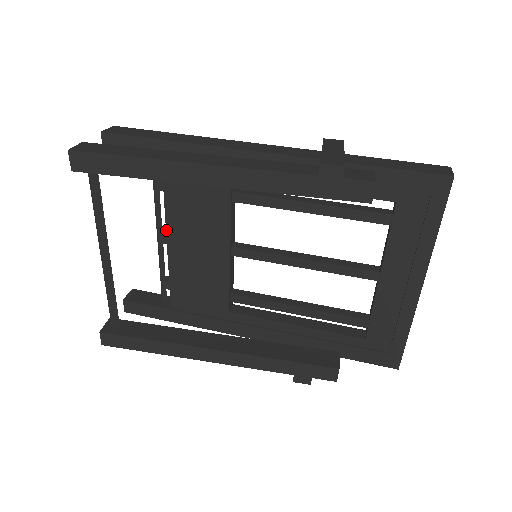
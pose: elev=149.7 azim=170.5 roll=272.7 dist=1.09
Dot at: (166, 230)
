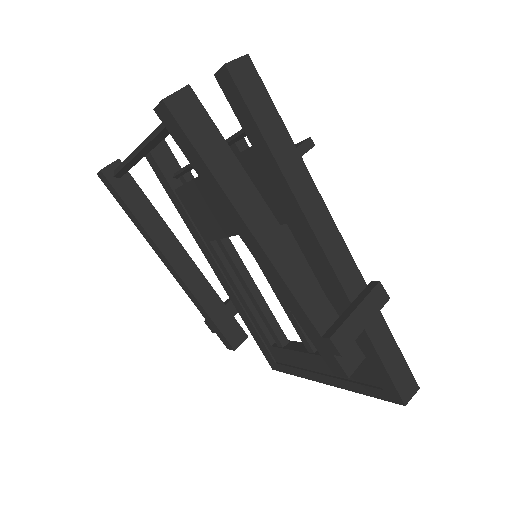
Dot at: occluded
